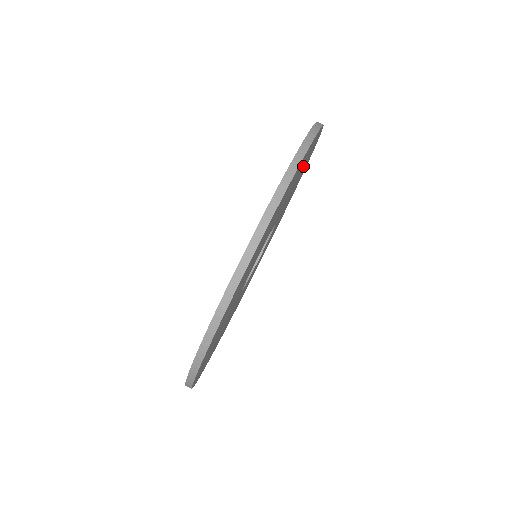
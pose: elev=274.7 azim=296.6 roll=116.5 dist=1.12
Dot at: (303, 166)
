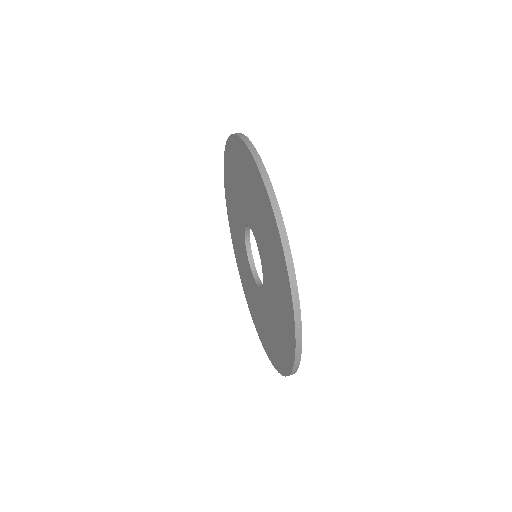
Dot at: occluded
